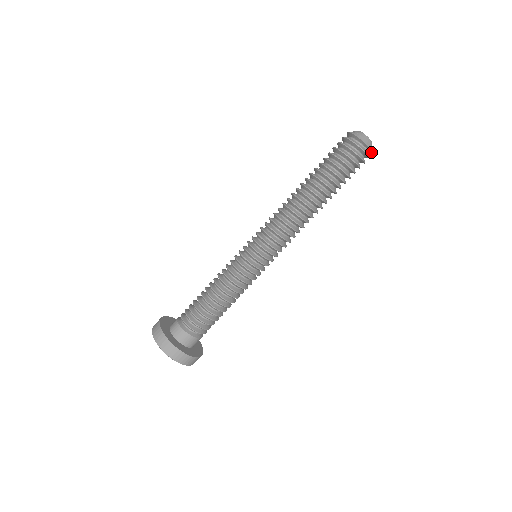
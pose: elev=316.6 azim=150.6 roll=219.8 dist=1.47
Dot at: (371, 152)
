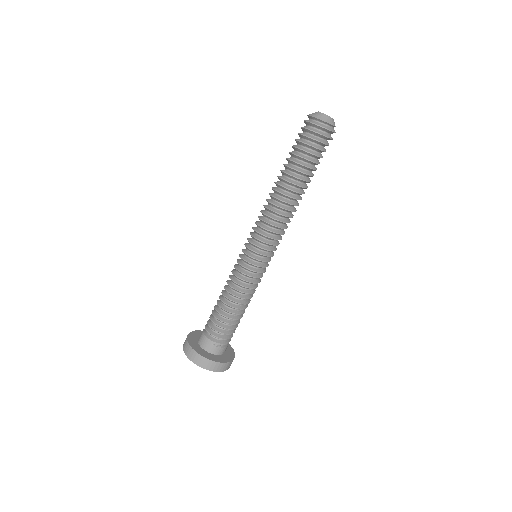
Dot at: (327, 123)
